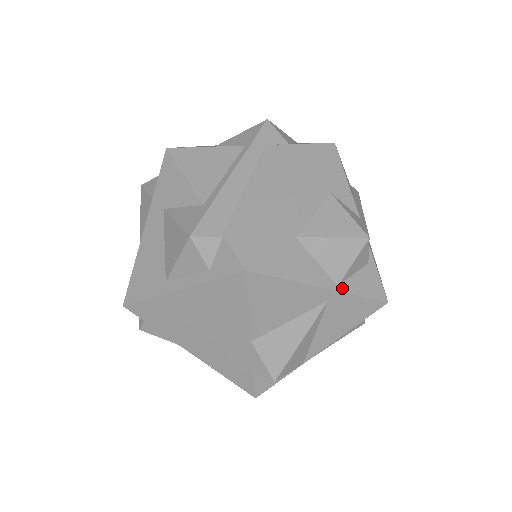
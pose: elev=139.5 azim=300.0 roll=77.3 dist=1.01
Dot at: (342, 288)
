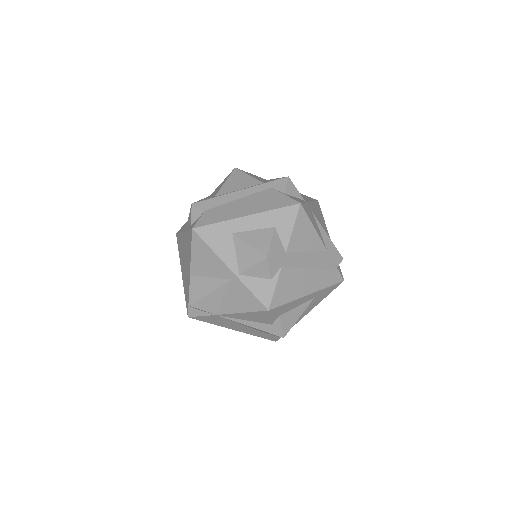
Dot at: (241, 278)
